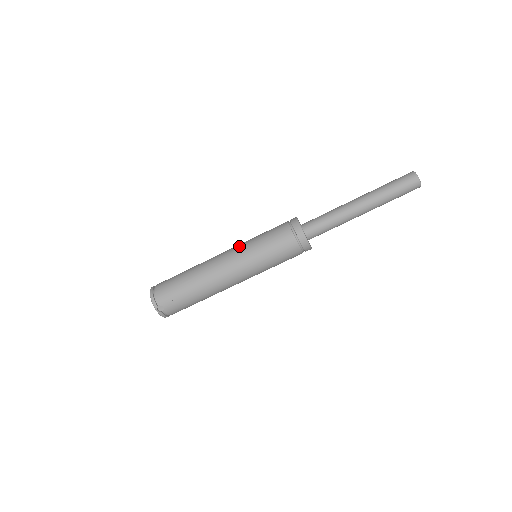
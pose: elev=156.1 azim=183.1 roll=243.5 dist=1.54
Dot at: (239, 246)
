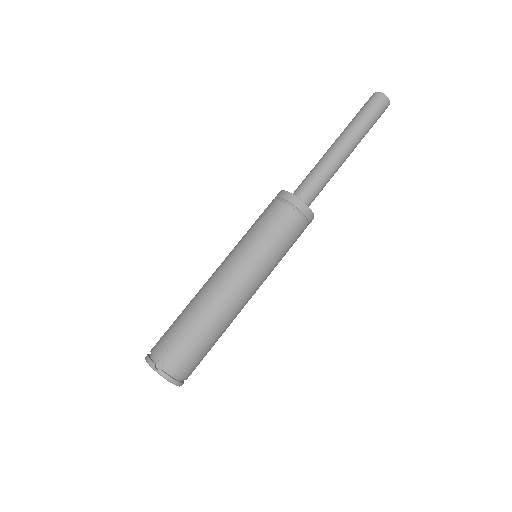
Dot at: occluded
